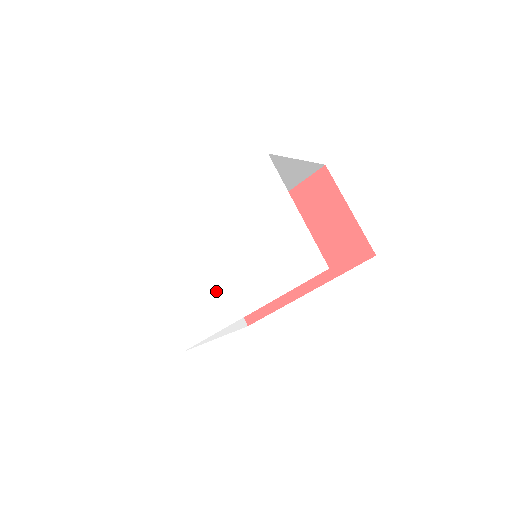
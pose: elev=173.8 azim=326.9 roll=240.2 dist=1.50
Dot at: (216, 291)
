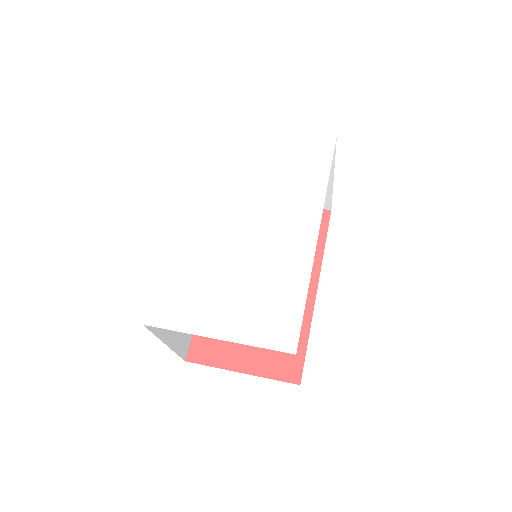
Dot at: (268, 251)
